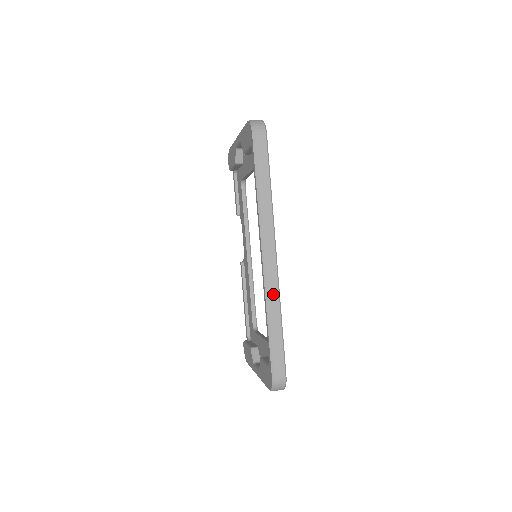
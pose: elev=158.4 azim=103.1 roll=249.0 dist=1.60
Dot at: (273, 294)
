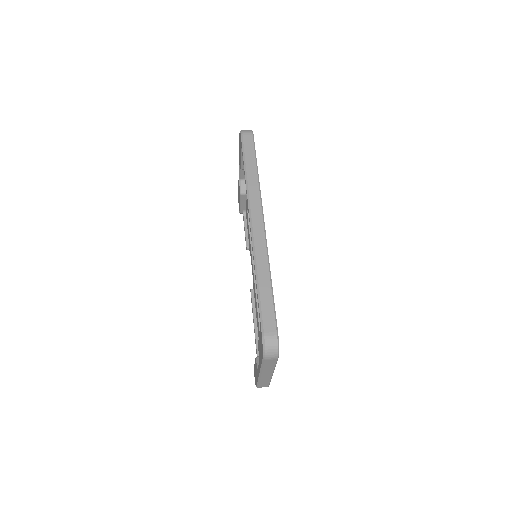
Dot at: (261, 254)
